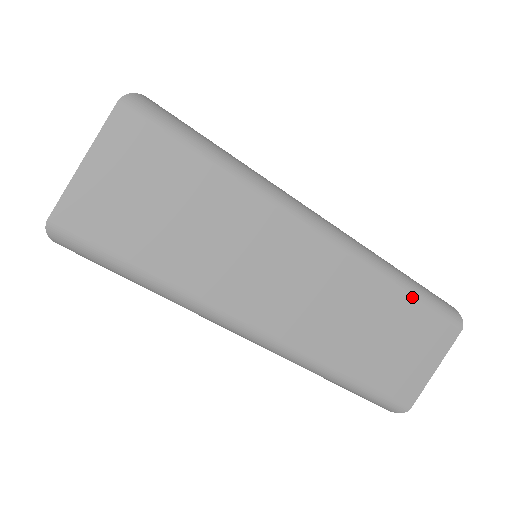
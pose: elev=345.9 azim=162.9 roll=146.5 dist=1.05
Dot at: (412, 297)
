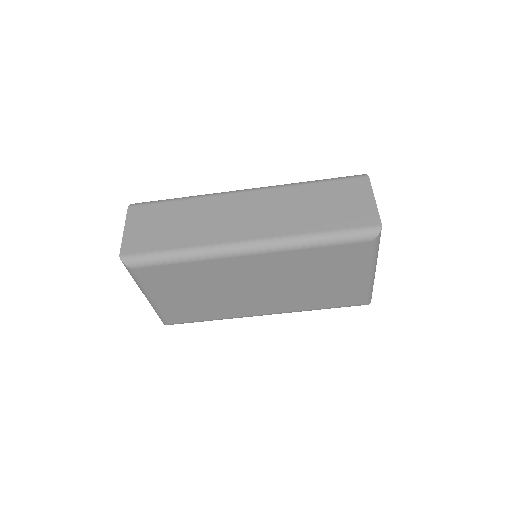
Dot at: (319, 183)
